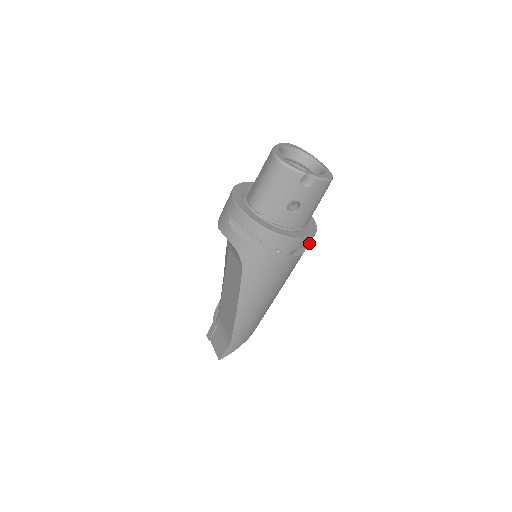
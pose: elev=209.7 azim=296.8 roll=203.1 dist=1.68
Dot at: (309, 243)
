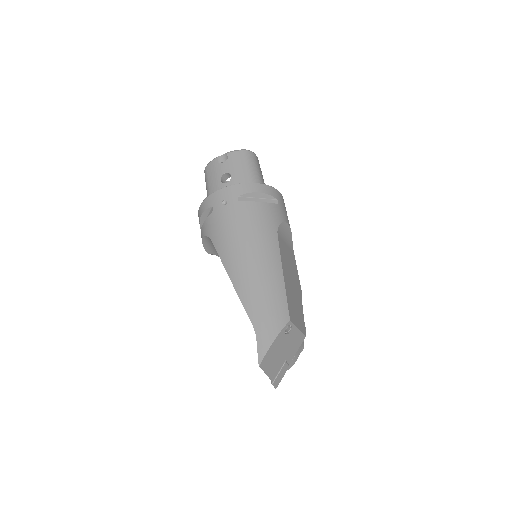
Dot at: (265, 193)
